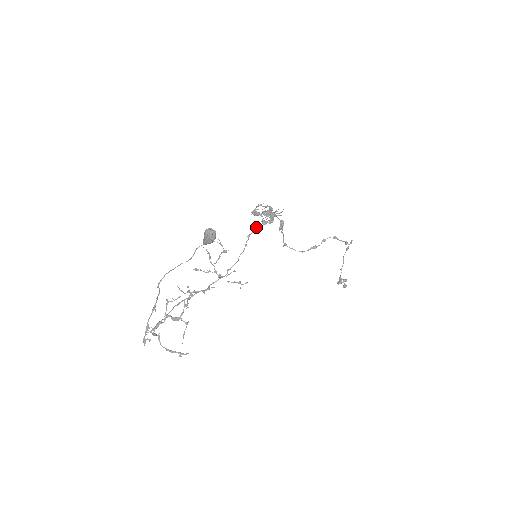
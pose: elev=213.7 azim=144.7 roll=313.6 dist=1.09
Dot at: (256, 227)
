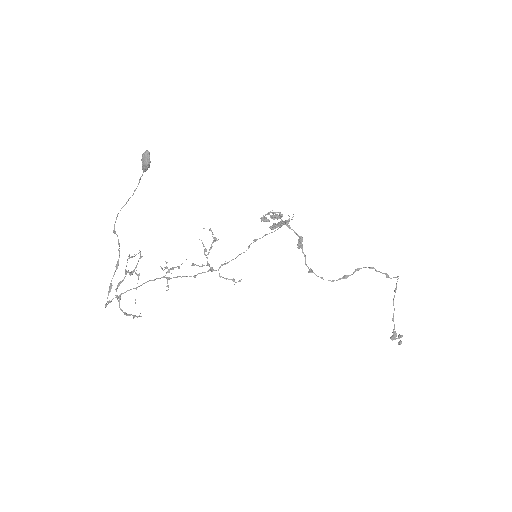
Dot at: (265, 234)
